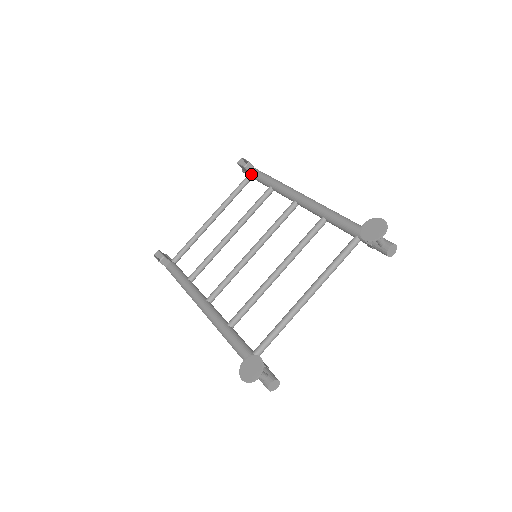
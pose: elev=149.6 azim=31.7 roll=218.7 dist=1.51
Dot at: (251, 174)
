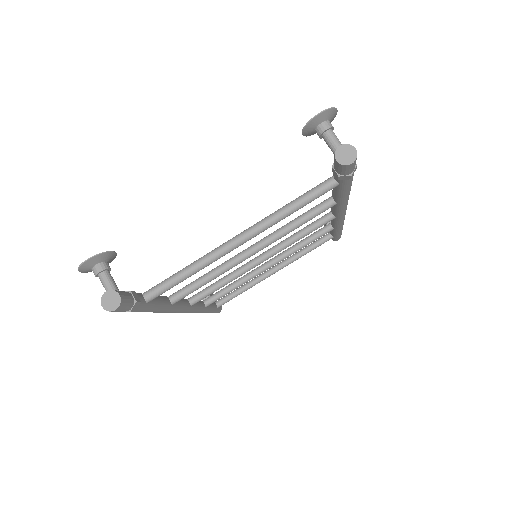
Dot at: occluded
